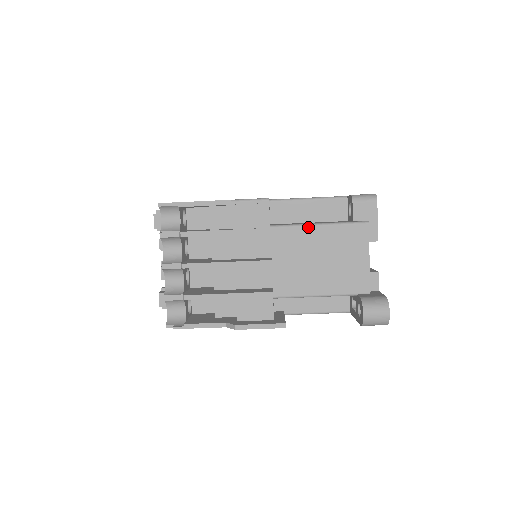
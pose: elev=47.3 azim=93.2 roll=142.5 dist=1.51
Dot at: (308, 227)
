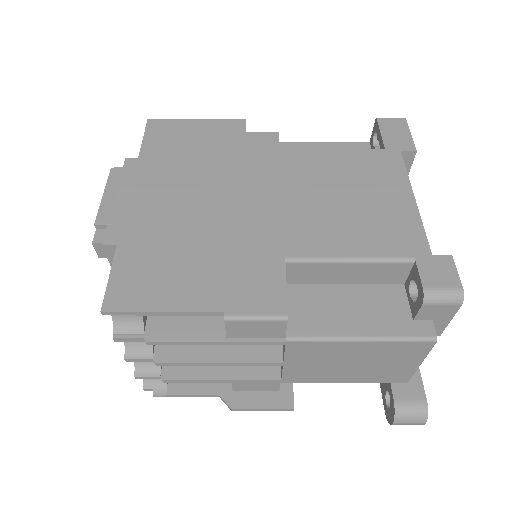
Dot at: (344, 342)
